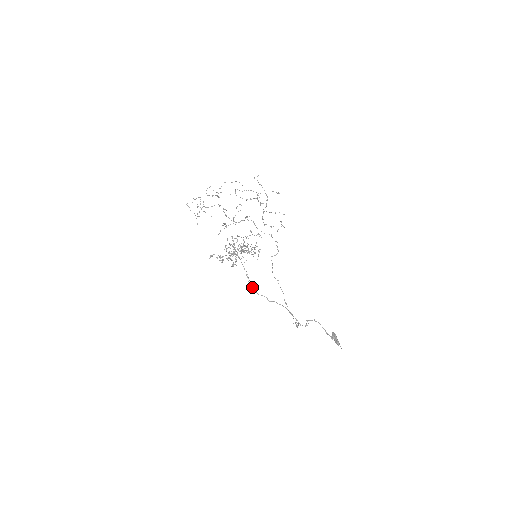
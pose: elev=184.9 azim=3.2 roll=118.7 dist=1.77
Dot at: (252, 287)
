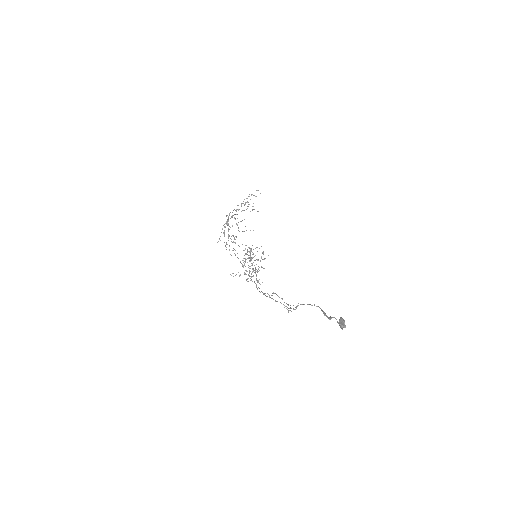
Dot at: occluded
